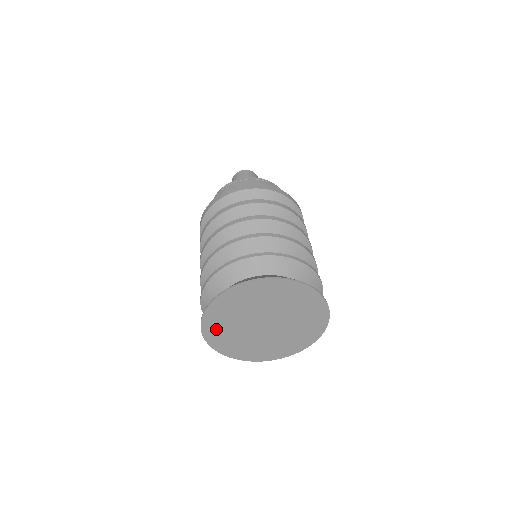
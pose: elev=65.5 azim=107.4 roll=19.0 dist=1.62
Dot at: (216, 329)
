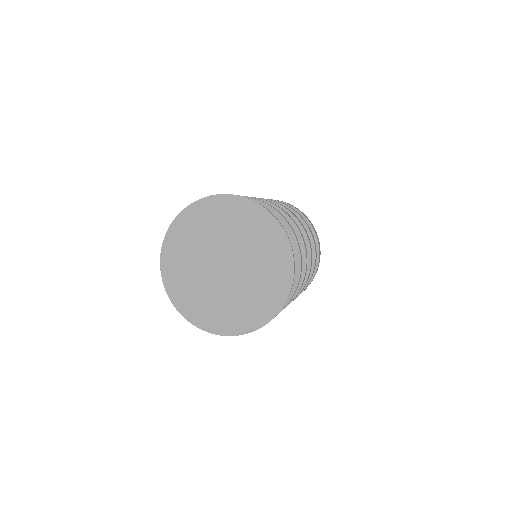
Dot at: (192, 223)
